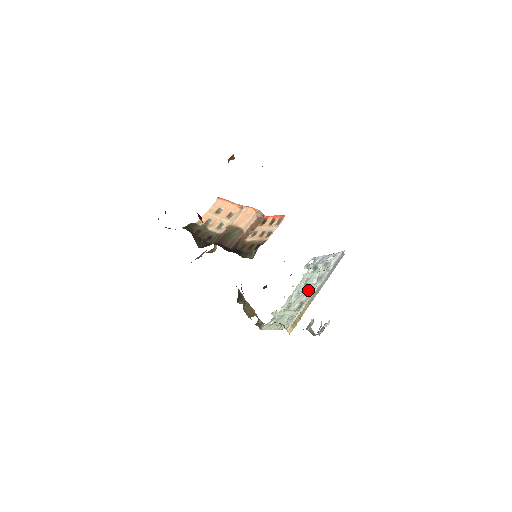
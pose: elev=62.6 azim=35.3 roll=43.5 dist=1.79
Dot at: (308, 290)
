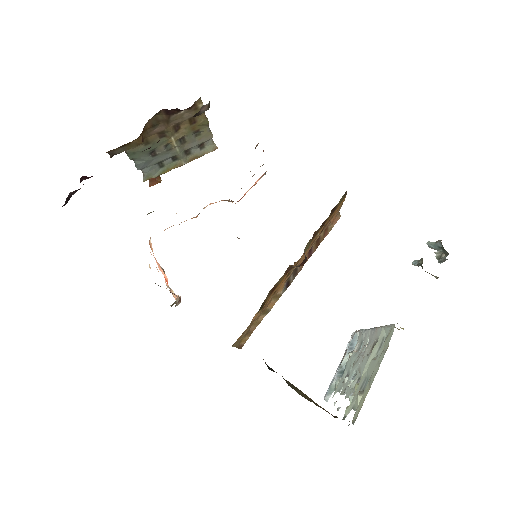
Dot at: (363, 352)
